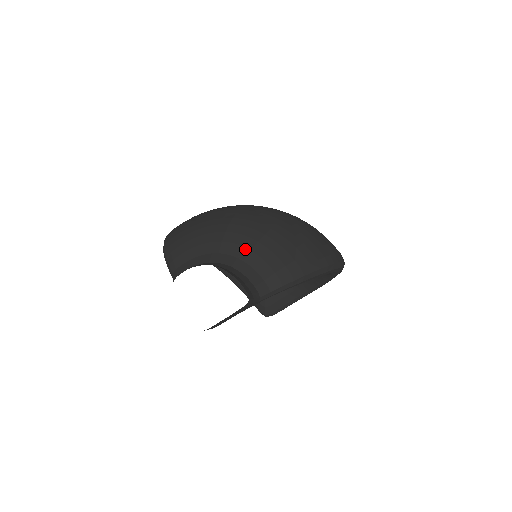
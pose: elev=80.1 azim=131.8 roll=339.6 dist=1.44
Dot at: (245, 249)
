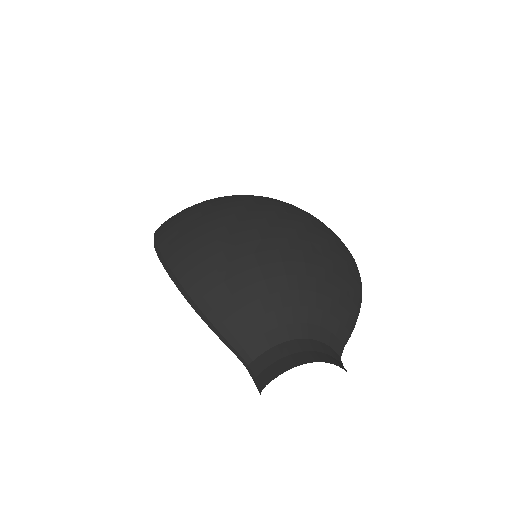
Dot at: (317, 310)
